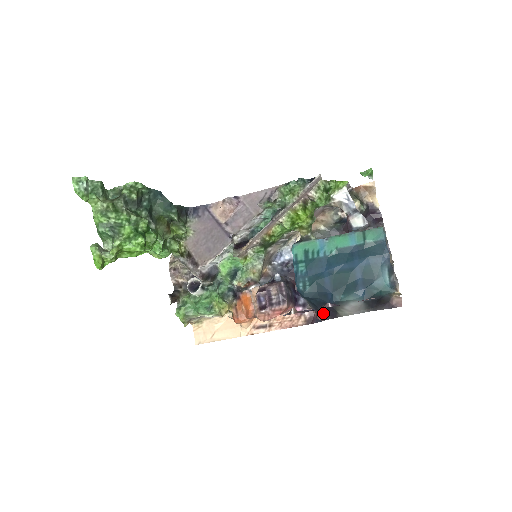
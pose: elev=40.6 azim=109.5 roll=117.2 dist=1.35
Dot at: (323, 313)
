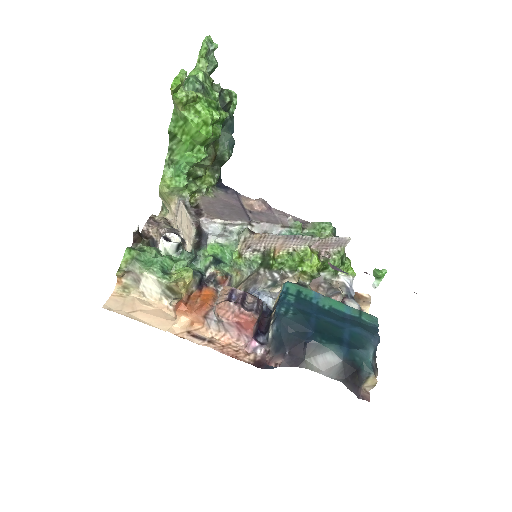
Dot at: (286, 355)
